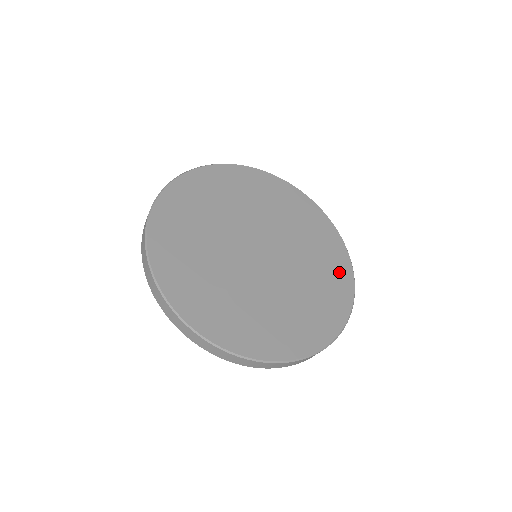
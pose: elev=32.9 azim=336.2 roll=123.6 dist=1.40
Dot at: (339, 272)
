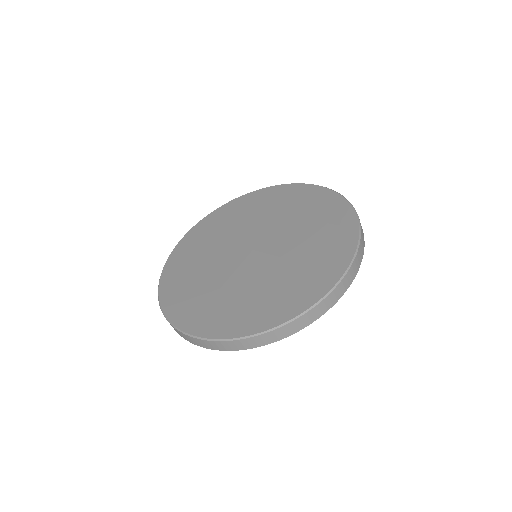
Dot at: (340, 230)
